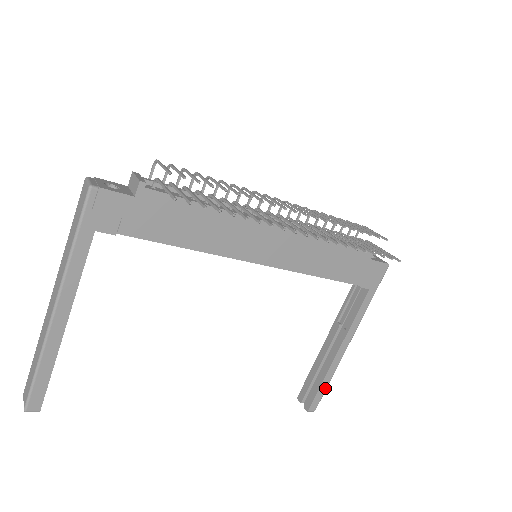
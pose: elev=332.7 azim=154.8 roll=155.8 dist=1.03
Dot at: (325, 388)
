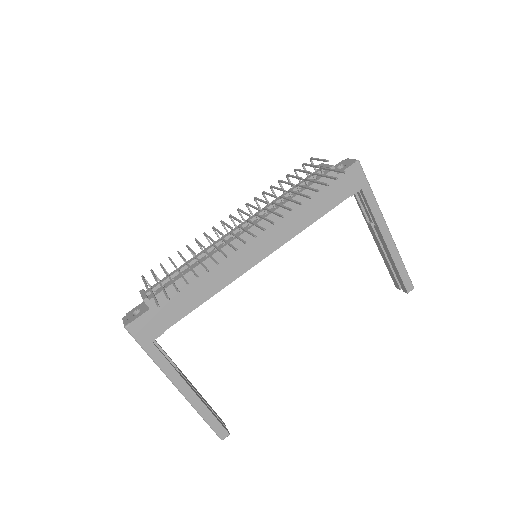
Dot at: (404, 270)
